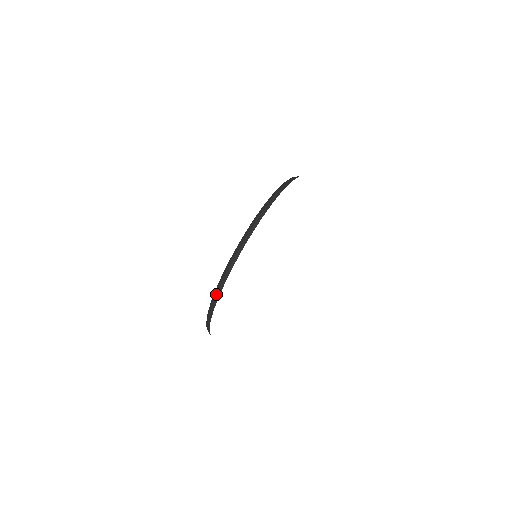
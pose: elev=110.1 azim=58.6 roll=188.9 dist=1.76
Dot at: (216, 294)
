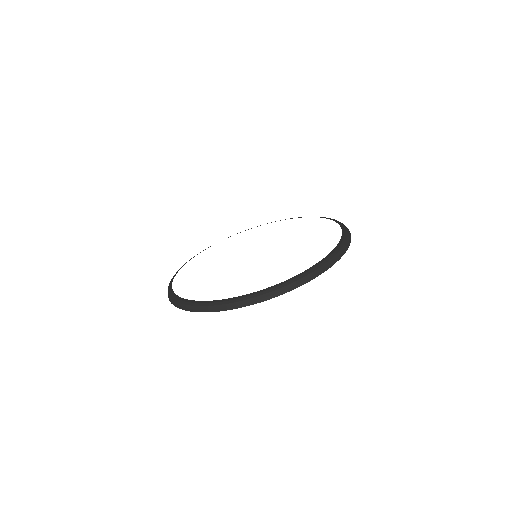
Dot at: (168, 293)
